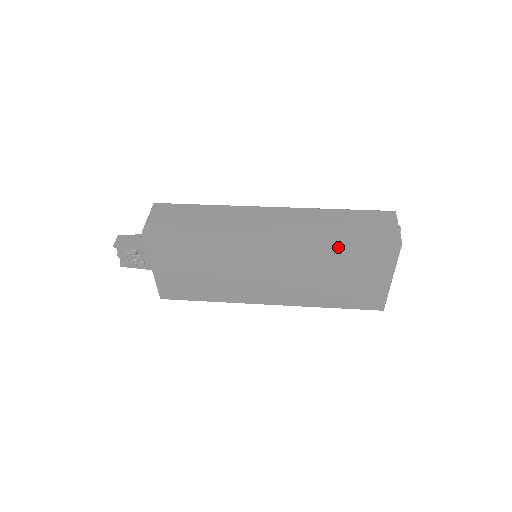
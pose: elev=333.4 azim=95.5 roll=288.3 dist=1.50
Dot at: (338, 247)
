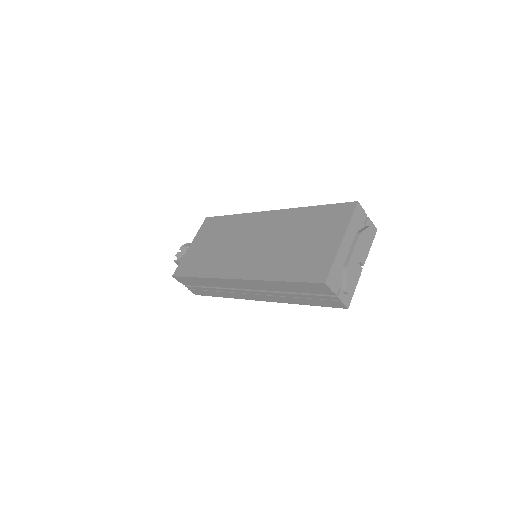
Dot at: (310, 212)
